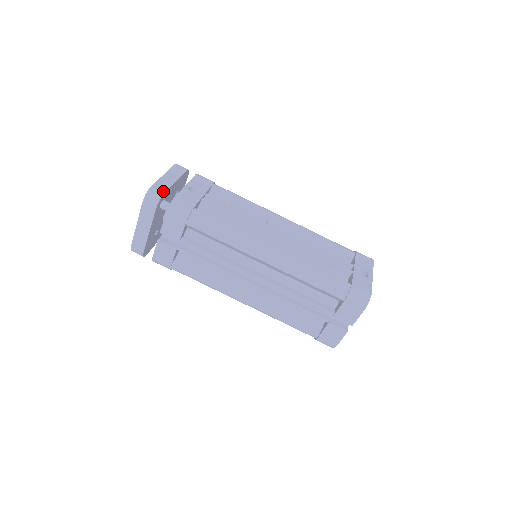
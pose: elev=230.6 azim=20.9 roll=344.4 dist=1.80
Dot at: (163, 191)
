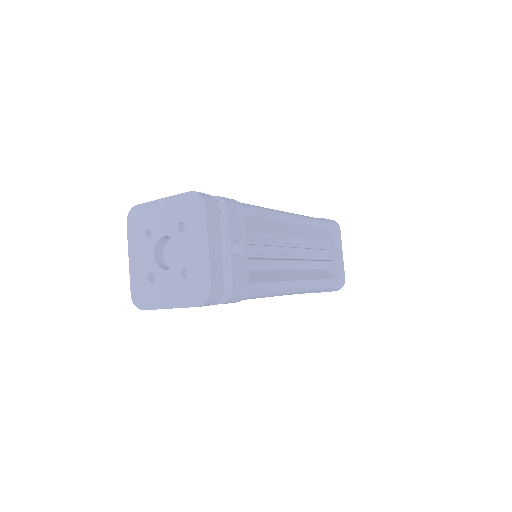
Dot at: (222, 285)
